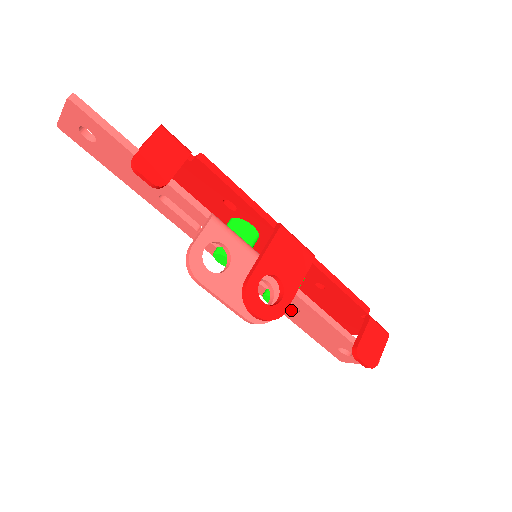
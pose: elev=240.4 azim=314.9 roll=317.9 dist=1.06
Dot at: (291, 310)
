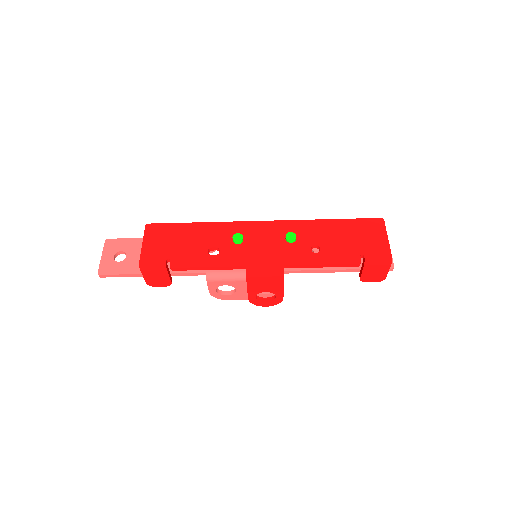
Dot at: occluded
